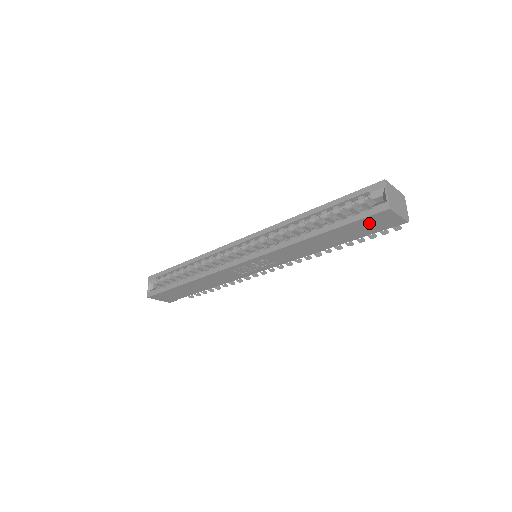
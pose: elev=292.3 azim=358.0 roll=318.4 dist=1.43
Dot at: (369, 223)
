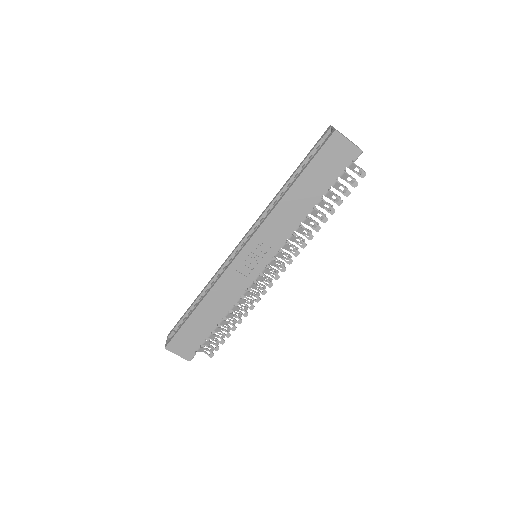
Dot at: (328, 157)
